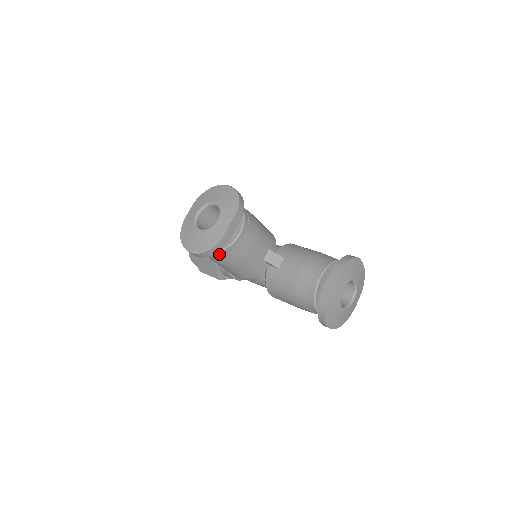
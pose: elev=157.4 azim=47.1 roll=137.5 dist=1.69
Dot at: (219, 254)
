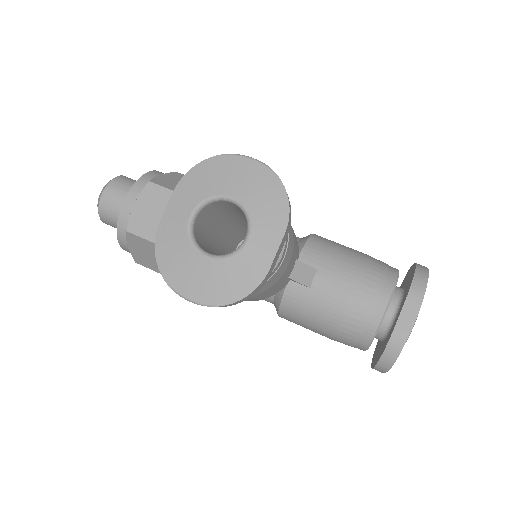
Dot at: occluded
